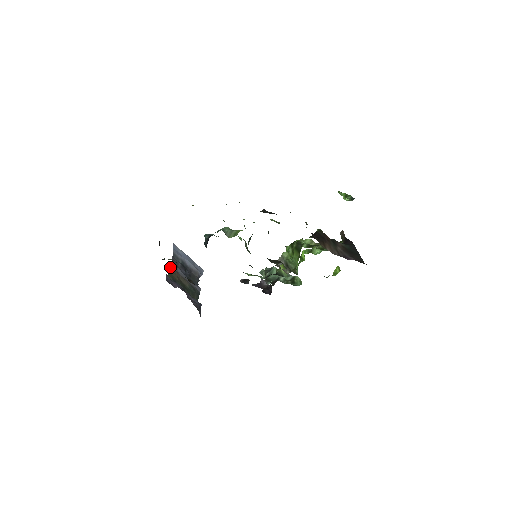
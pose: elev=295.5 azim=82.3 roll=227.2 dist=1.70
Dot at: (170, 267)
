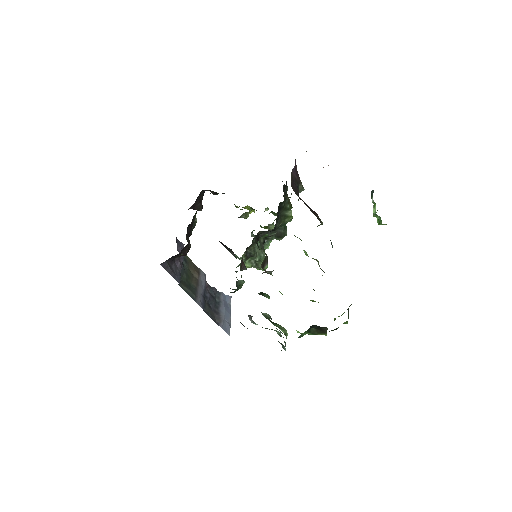
Dot at: (199, 268)
